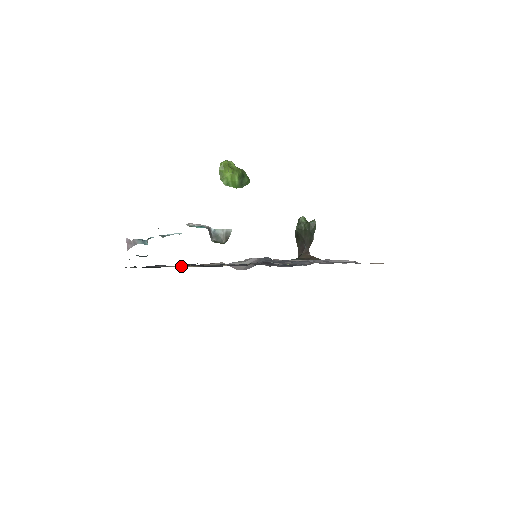
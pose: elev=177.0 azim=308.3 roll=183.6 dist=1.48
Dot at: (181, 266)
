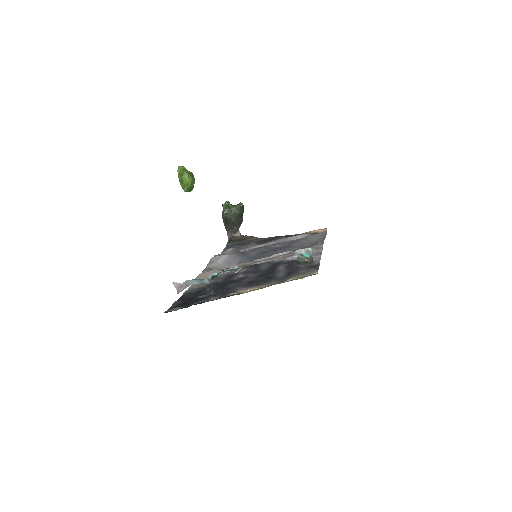
Dot at: (245, 291)
